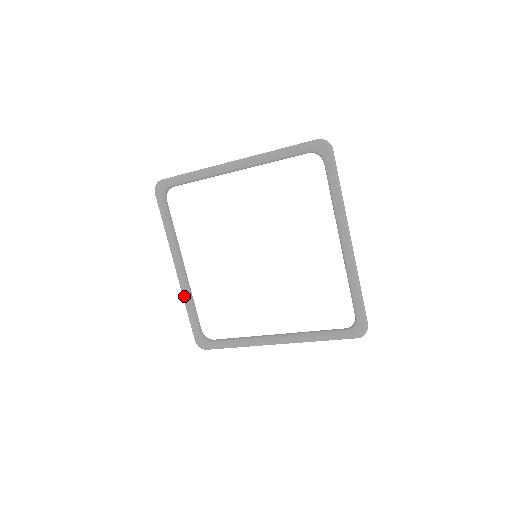
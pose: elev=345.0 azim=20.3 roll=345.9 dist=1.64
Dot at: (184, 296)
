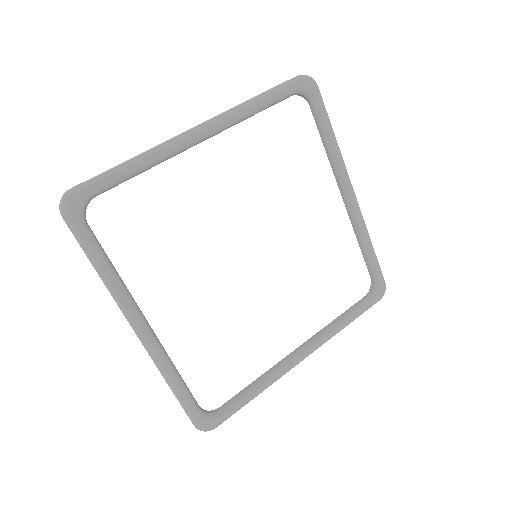
Dot at: (165, 368)
